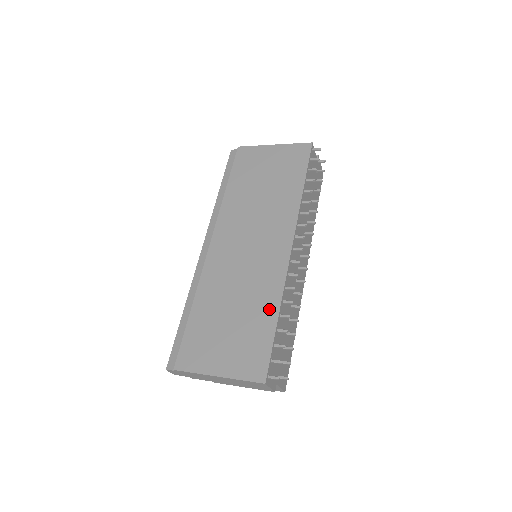
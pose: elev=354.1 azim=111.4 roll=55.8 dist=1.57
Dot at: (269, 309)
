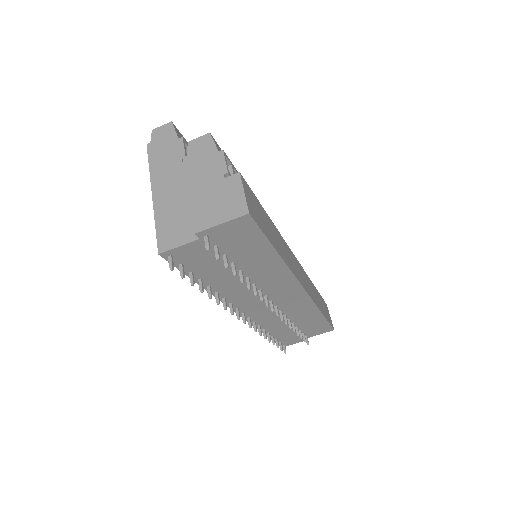
Dot at: occluded
